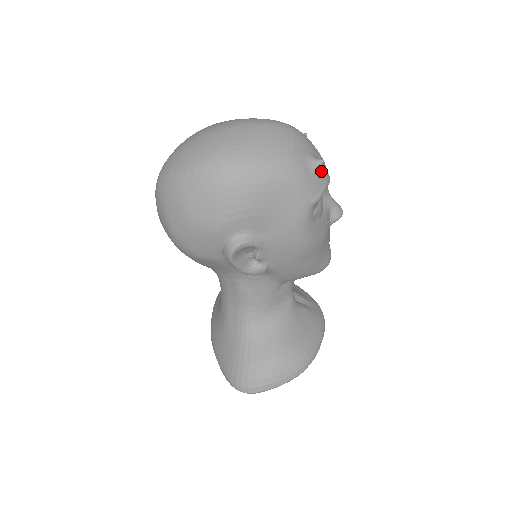
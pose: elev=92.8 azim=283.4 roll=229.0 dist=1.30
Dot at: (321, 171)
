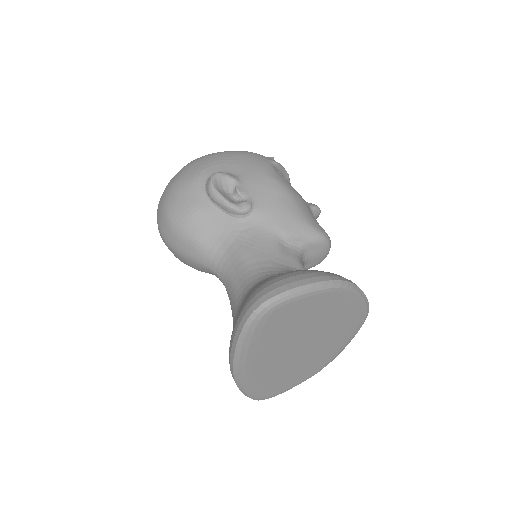
Dot at: occluded
